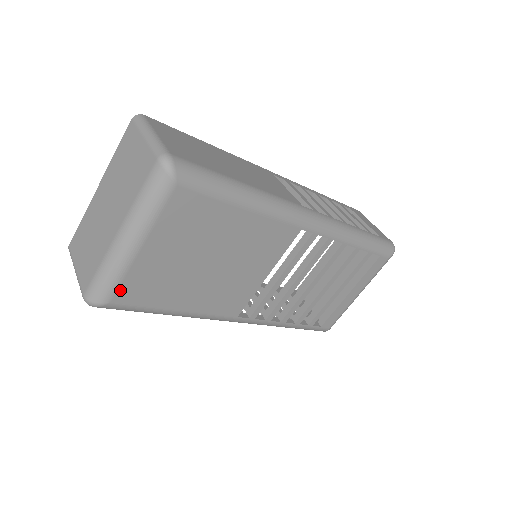
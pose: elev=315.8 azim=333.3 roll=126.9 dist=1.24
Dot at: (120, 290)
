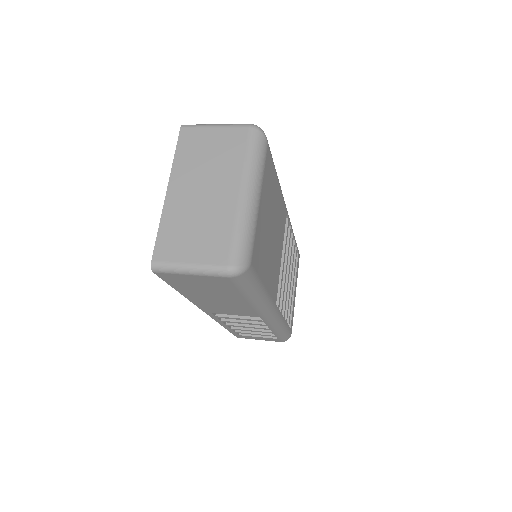
Dot at: (254, 249)
